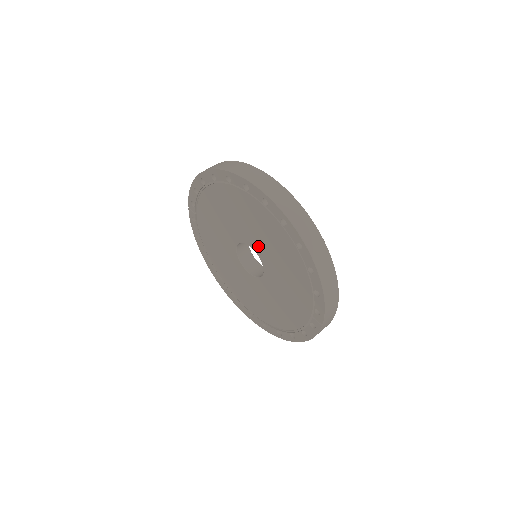
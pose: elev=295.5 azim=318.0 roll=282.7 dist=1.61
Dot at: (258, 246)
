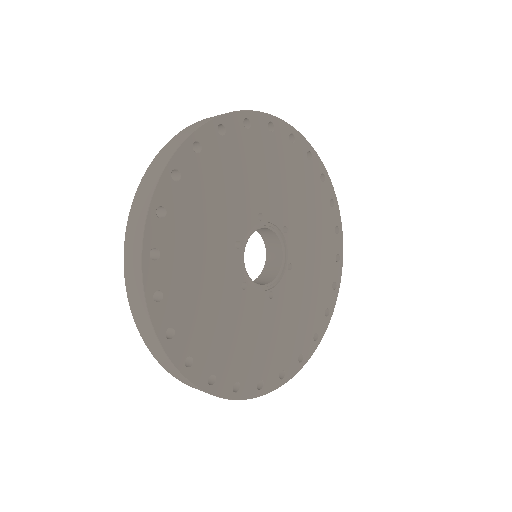
Dot at: occluded
